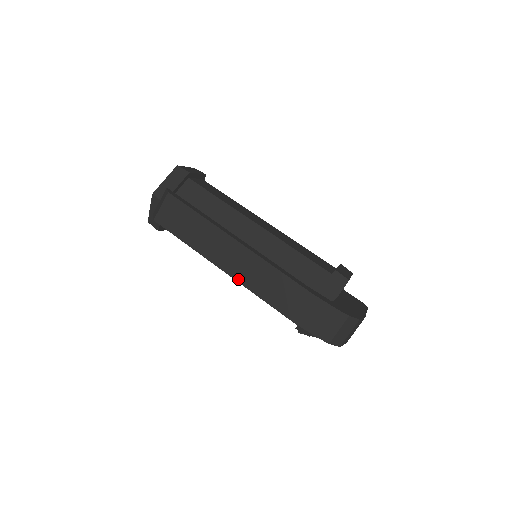
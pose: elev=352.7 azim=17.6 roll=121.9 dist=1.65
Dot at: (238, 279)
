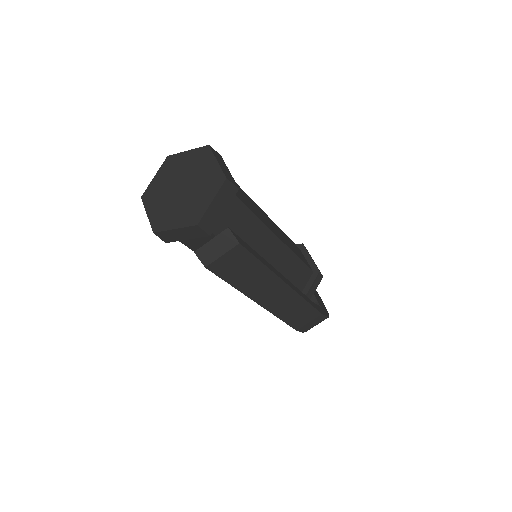
Dot at: (270, 310)
